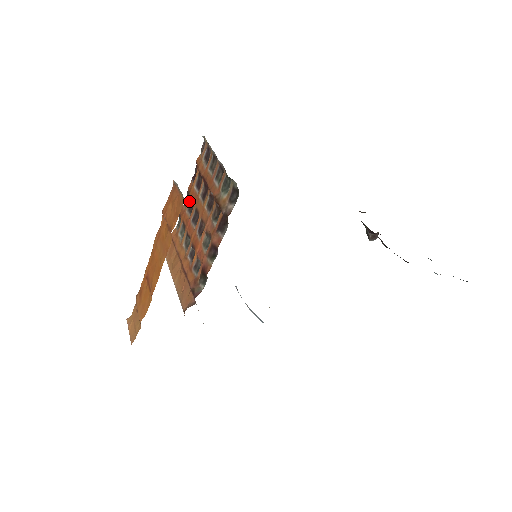
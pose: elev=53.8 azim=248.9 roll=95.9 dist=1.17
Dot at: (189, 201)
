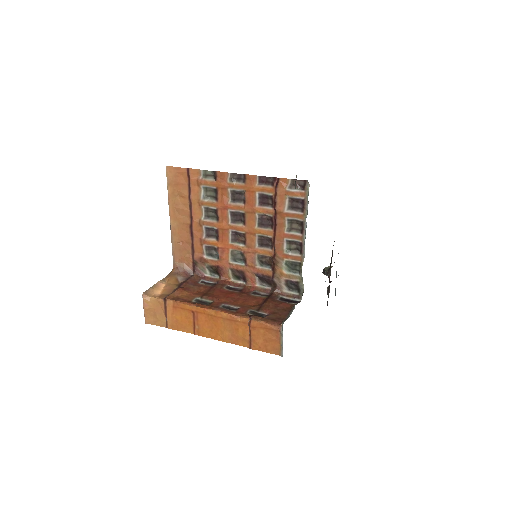
Dot at: (240, 189)
